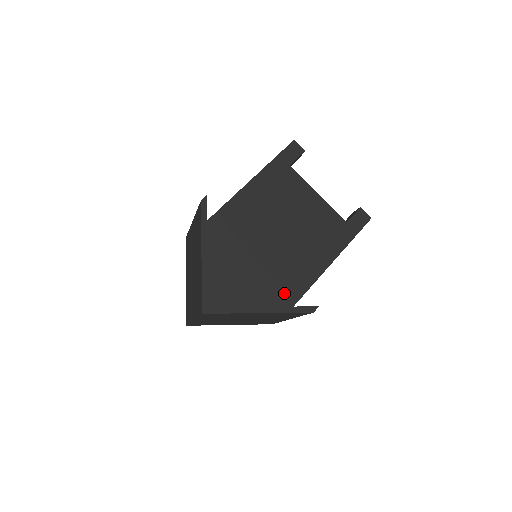
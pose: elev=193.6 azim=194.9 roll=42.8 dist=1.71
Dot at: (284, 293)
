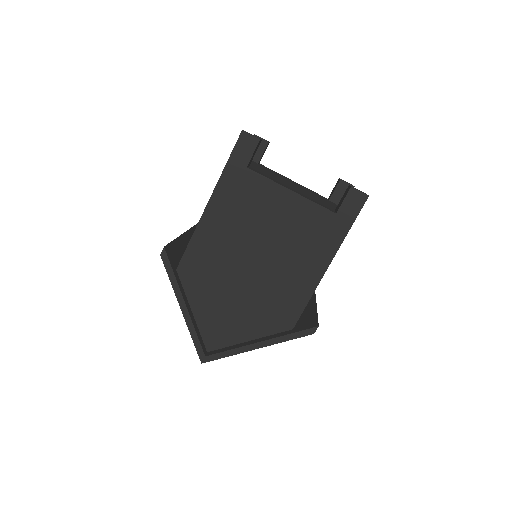
Dot at: (279, 317)
